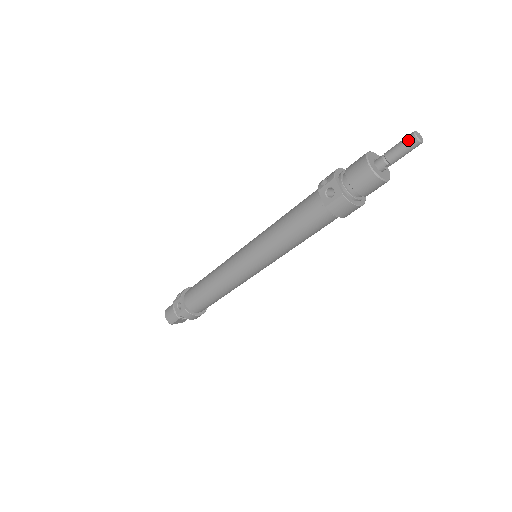
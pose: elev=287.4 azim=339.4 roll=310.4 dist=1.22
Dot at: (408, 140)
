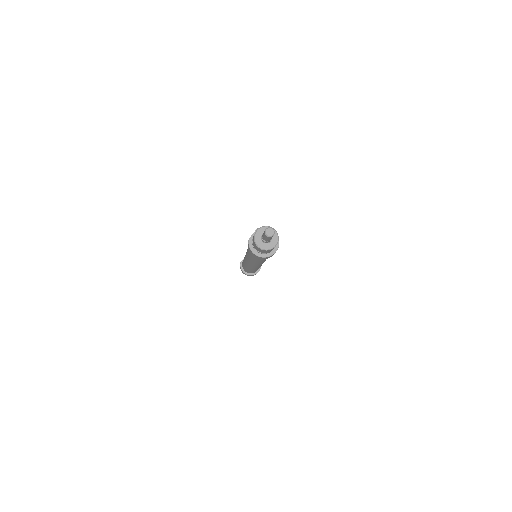
Dot at: (266, 229)
